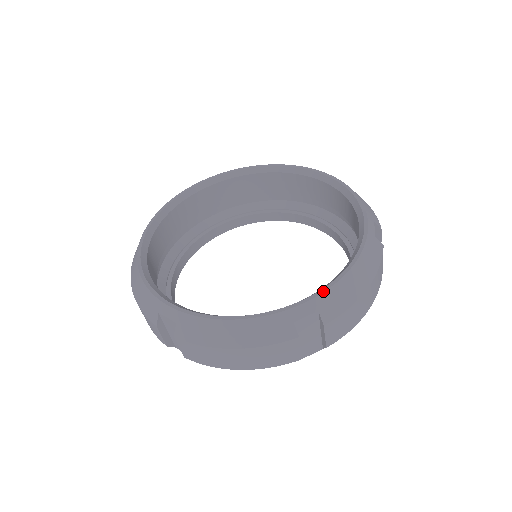
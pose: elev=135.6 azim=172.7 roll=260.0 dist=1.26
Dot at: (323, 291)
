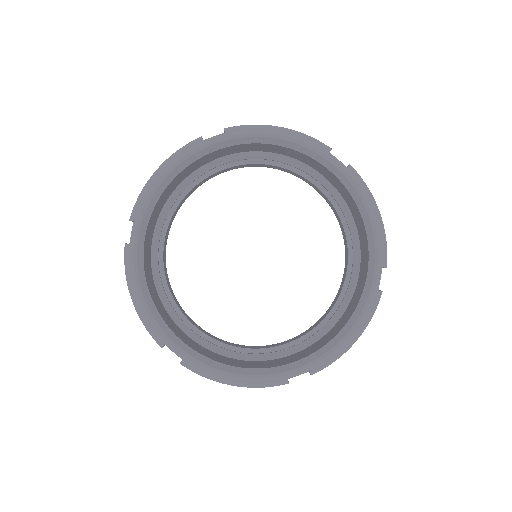
Dot at: (378, 255)
